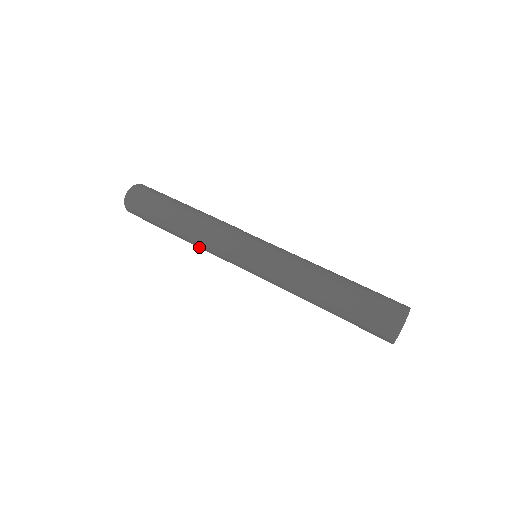
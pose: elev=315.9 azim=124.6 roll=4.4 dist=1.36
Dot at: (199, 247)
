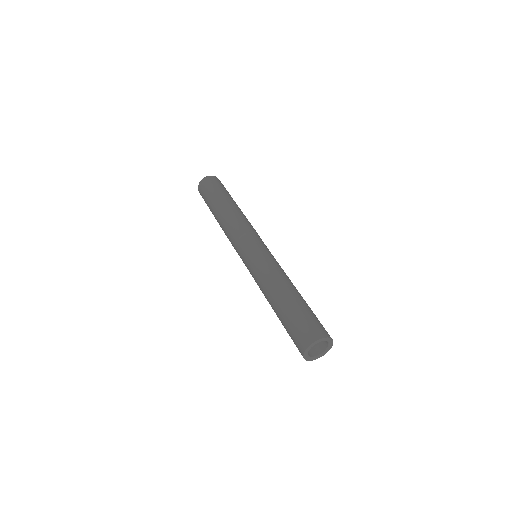
Dot at: (224, 230)
